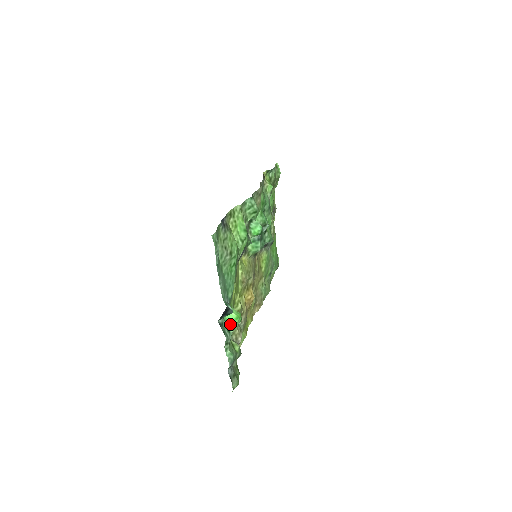
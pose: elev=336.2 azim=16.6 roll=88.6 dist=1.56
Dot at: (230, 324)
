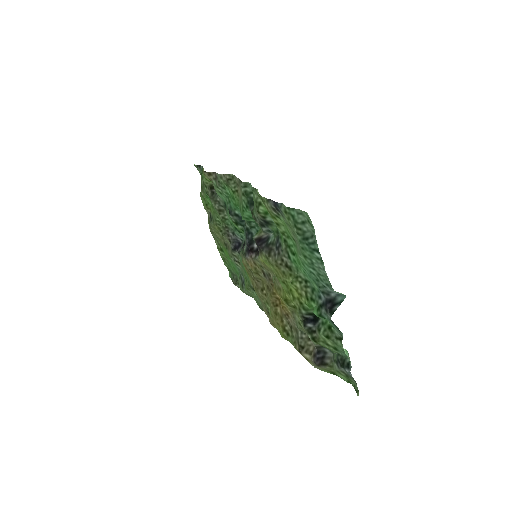
Dot at: occluded
